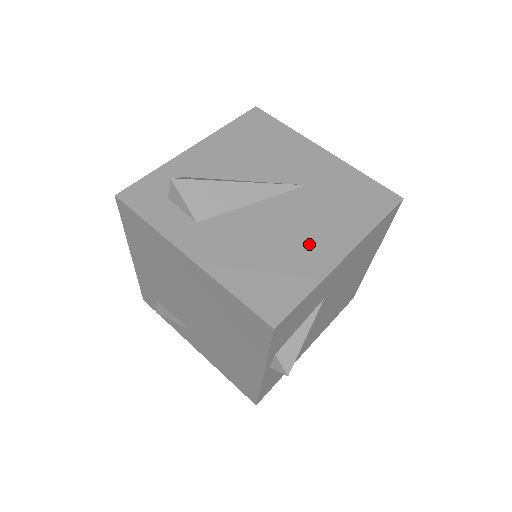
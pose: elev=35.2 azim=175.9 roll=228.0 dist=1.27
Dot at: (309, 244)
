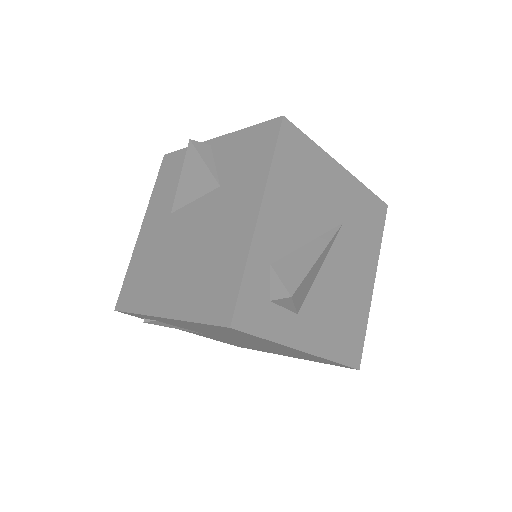
Dot at: (358, 287)
